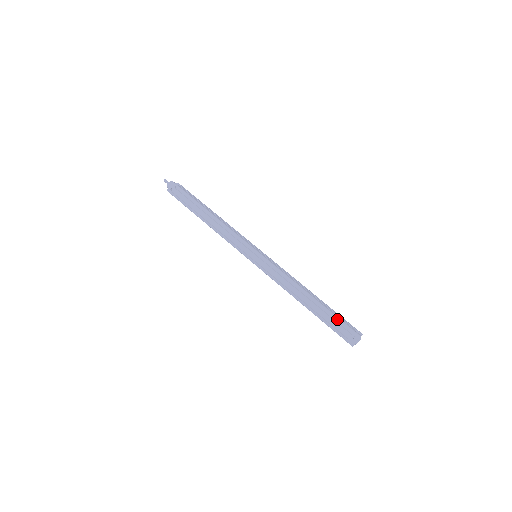
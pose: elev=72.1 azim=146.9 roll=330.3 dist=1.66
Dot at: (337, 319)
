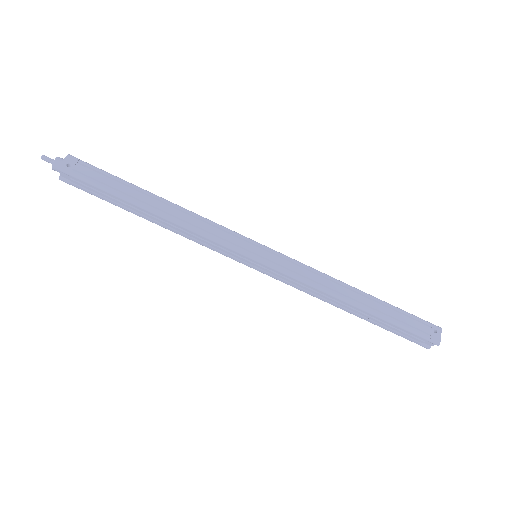
Dot at: (407, 313)
